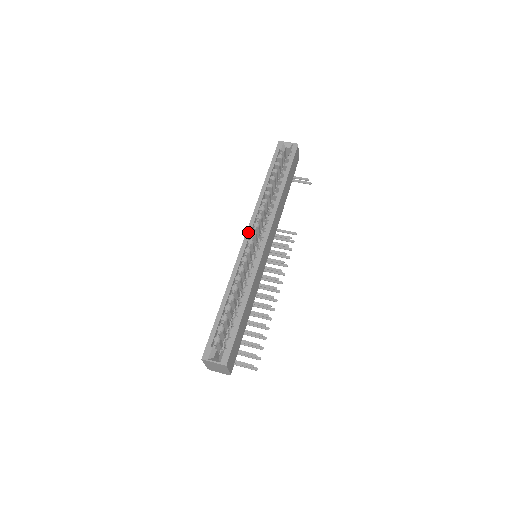
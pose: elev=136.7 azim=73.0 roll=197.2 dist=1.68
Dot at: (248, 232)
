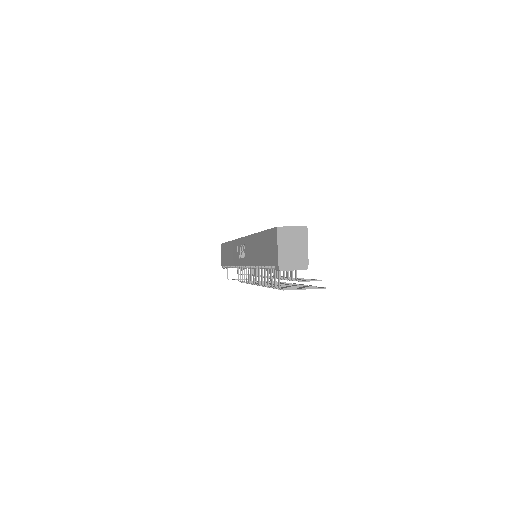
Dot at: occluded
